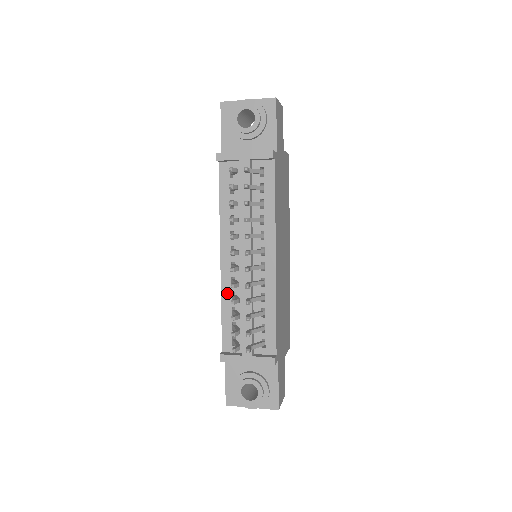
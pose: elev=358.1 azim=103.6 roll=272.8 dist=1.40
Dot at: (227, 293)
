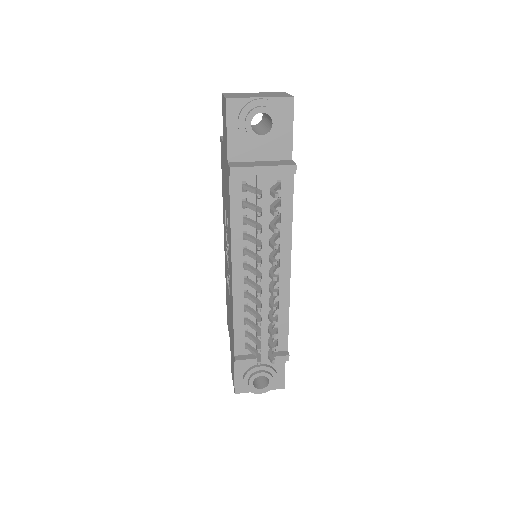
Dot at: (239, 305)
